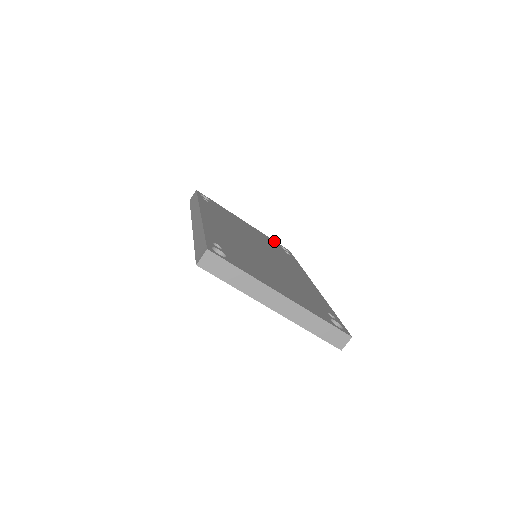
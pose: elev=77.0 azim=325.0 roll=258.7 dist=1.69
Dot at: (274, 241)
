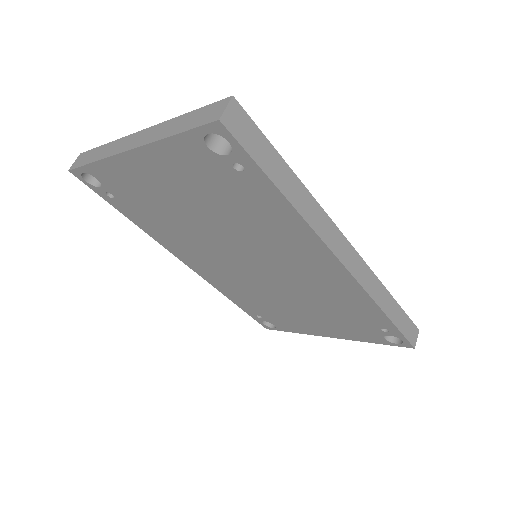
Dot at: occluded
